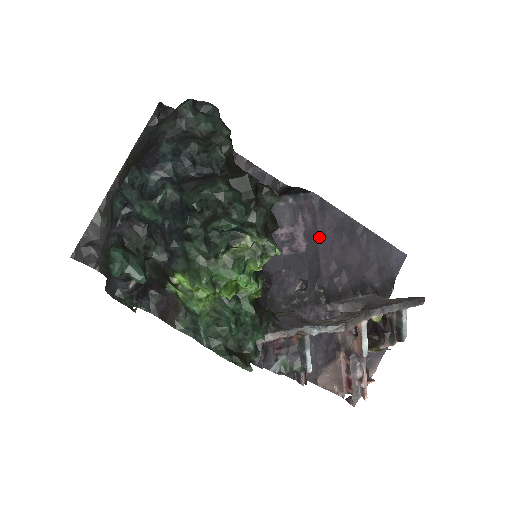
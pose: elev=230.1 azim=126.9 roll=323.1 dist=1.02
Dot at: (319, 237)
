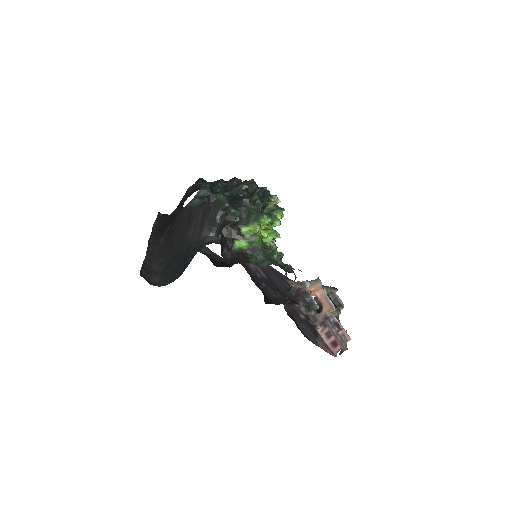
Dot at: (268, 273)
